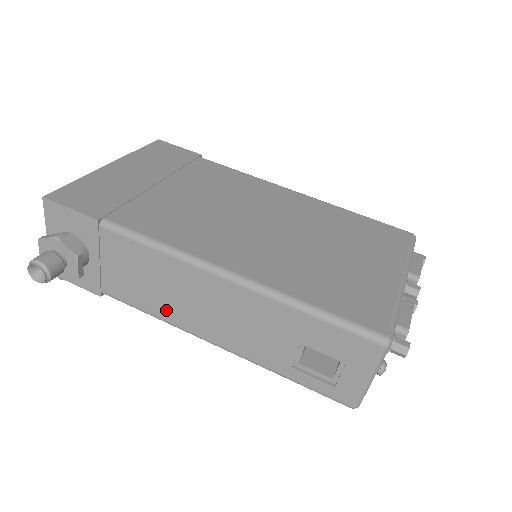
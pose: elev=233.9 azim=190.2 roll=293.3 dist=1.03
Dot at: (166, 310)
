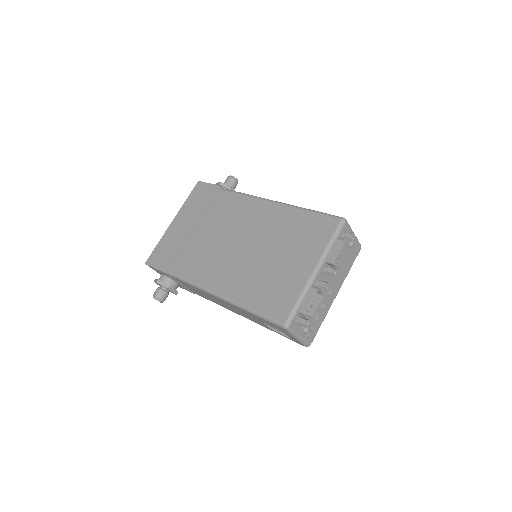
Dot at: occluded
